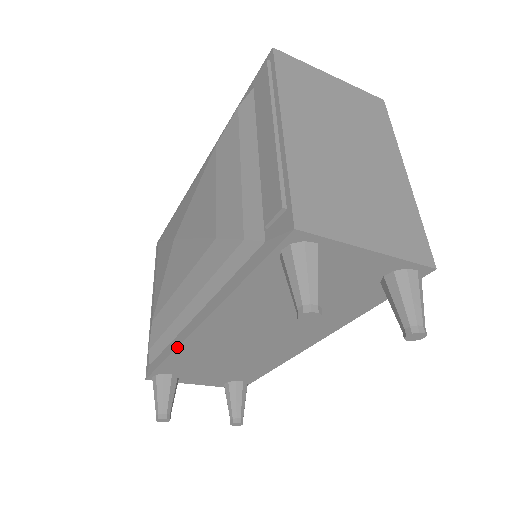
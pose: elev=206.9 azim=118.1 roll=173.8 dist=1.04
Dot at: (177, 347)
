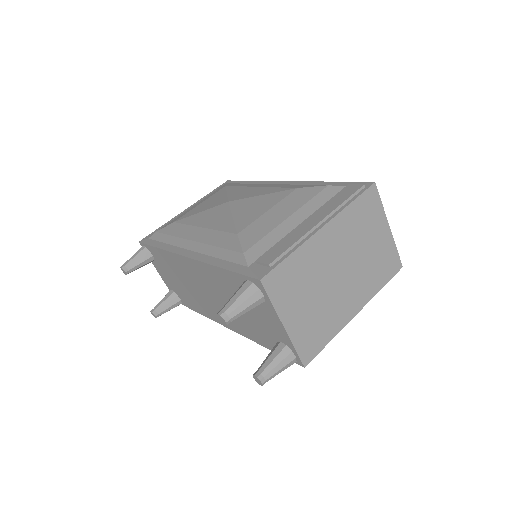
Dot at: (168, 251)
